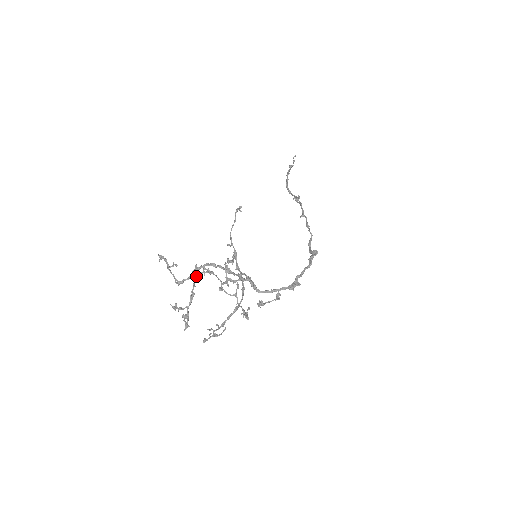
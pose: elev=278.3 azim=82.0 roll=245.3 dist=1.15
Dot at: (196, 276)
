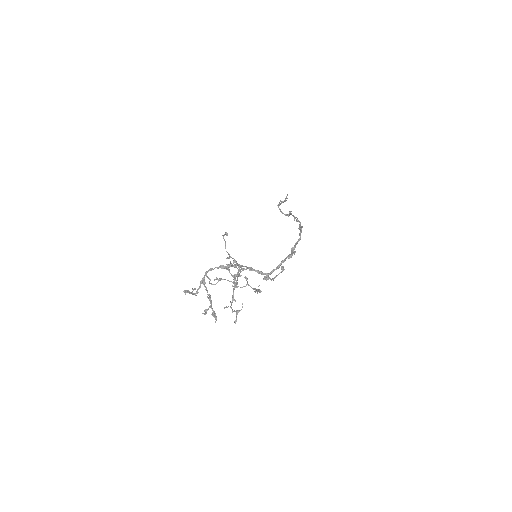
Dot at: (204, 283)
